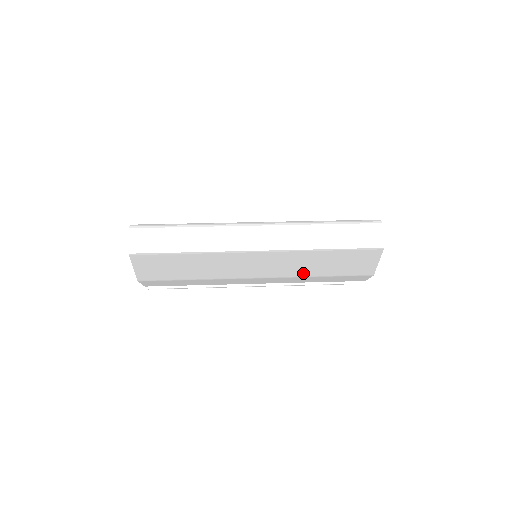
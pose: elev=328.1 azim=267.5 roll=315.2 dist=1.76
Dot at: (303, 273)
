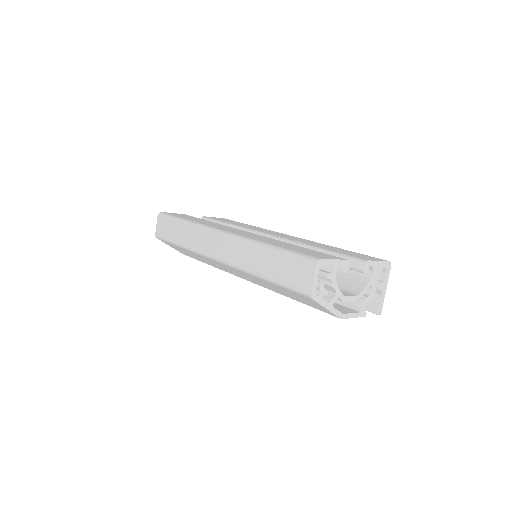
Dot at: (274, 290)
